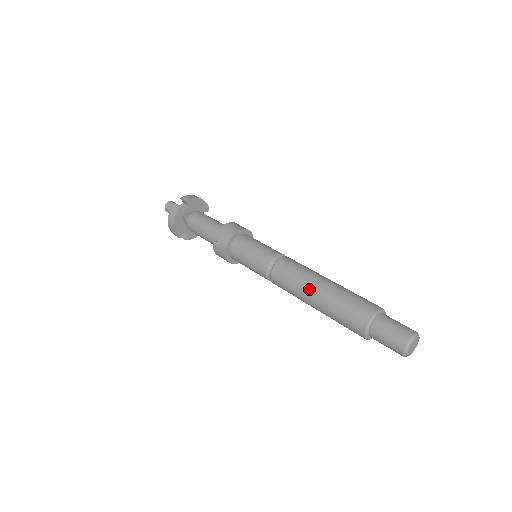
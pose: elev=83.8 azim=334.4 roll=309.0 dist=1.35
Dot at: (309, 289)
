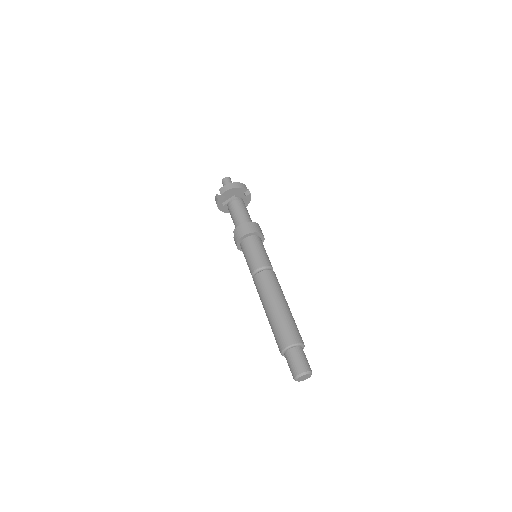
Dot at: (264, 308)
